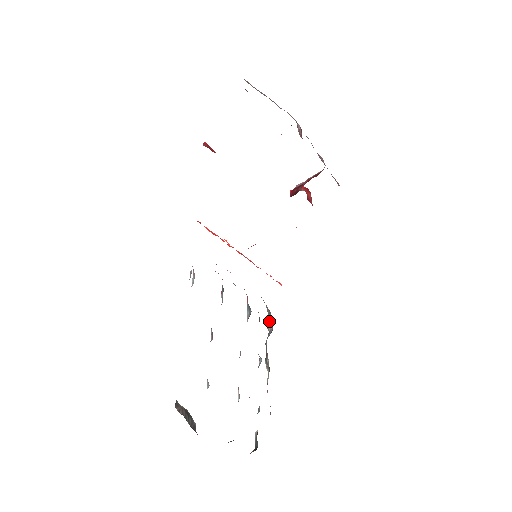
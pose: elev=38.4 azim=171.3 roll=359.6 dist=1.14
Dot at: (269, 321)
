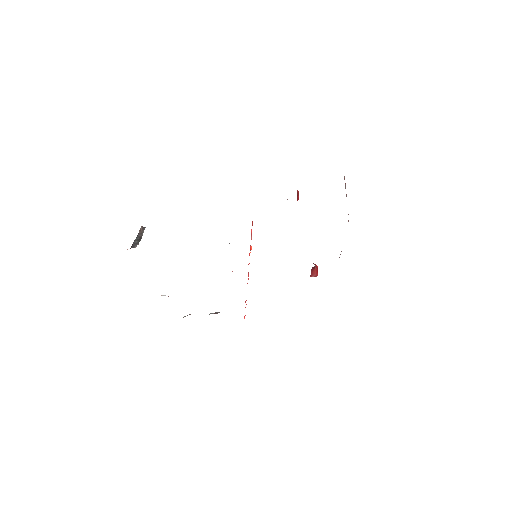
Dot at: (216, 312)
